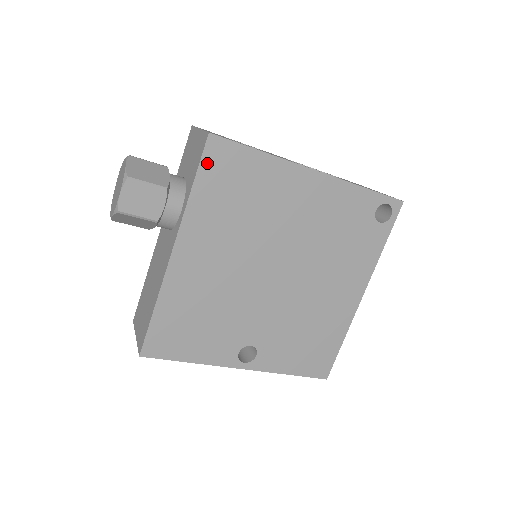
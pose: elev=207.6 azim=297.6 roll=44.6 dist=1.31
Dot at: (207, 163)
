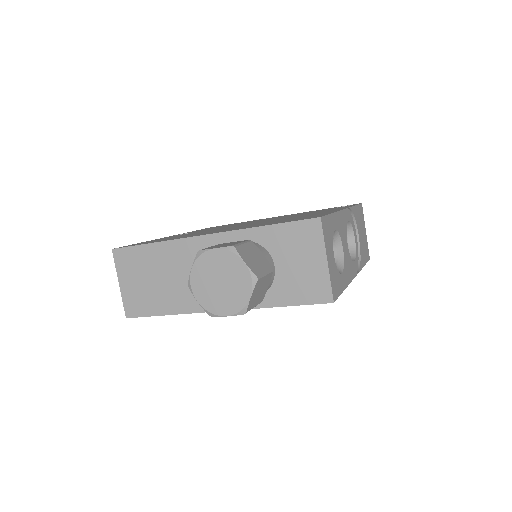
Dot at: (308, 303)
